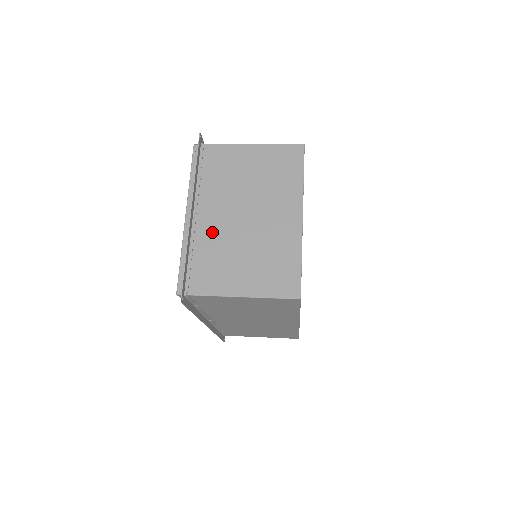
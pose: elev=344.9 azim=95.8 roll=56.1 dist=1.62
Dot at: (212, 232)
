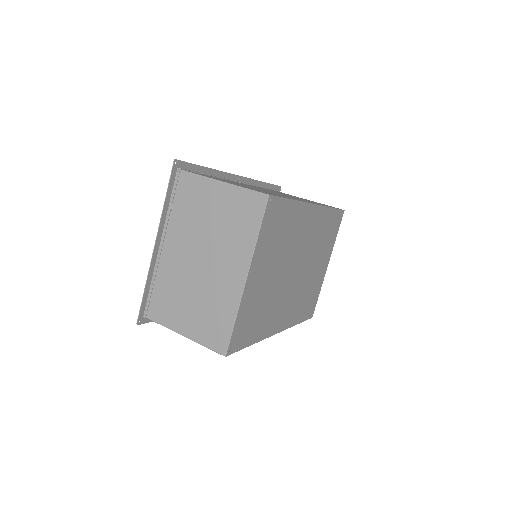
Dot at: (171, 267)
